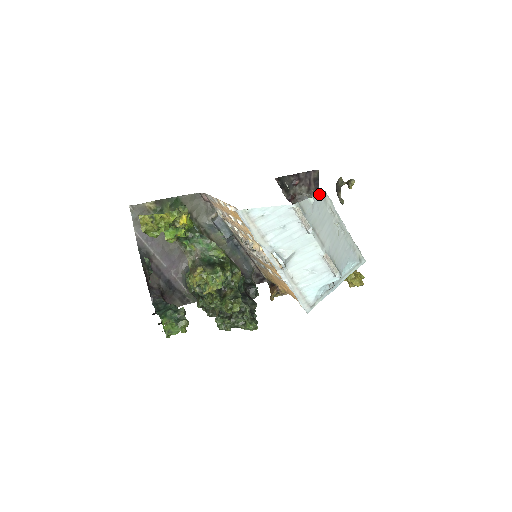
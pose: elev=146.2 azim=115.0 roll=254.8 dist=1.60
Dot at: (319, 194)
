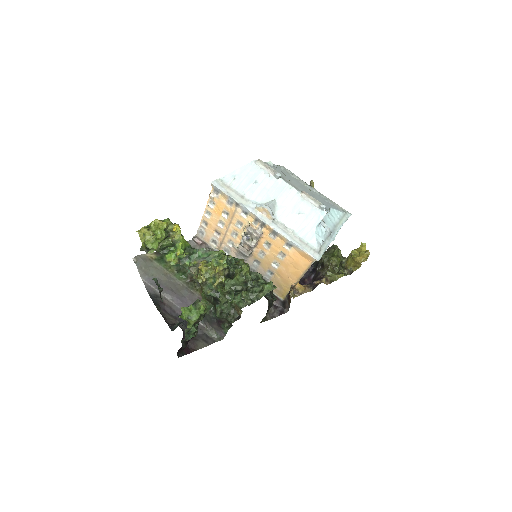
Dot at: (277, 166)
